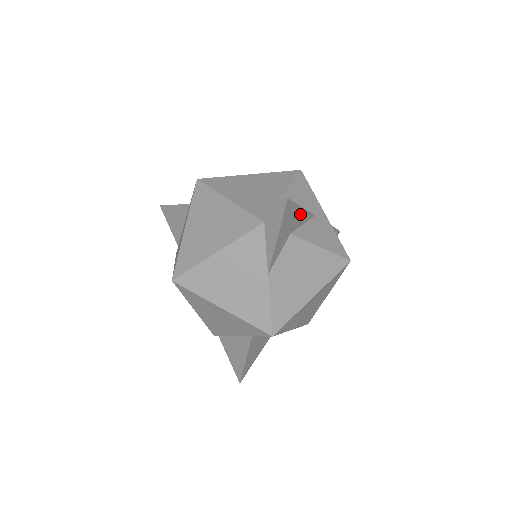
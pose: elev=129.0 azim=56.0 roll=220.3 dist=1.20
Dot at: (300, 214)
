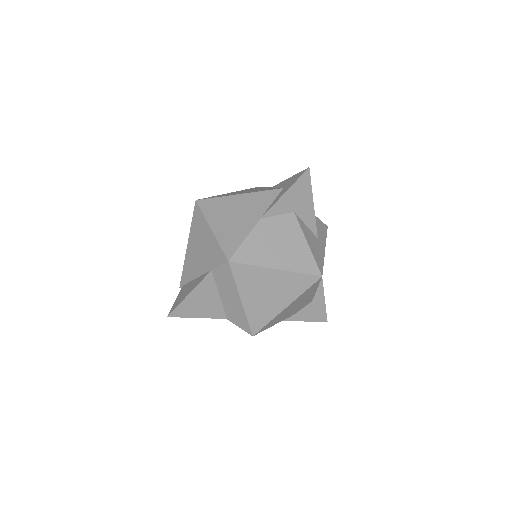
Dot at: (309, 207)
